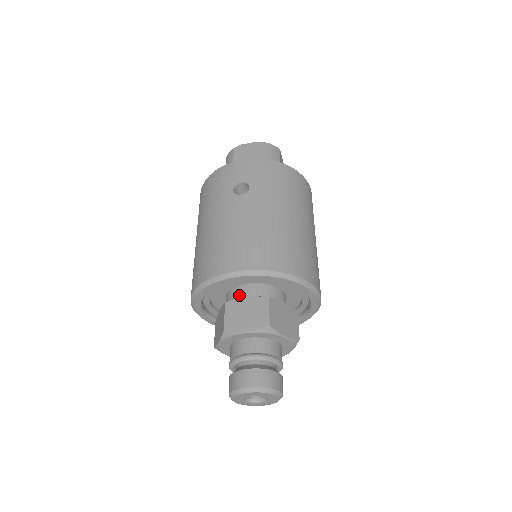
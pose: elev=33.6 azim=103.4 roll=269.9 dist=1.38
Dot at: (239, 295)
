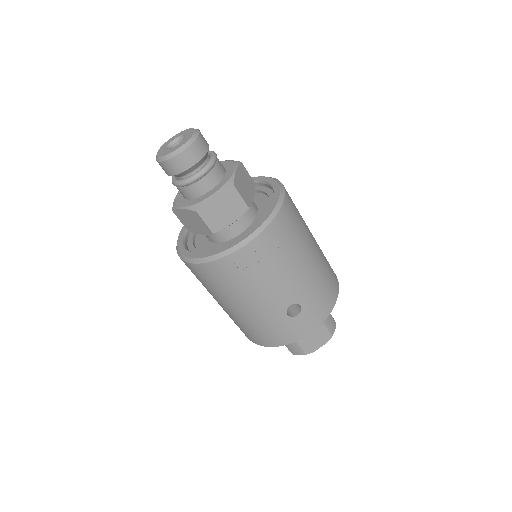
Dot at: occluded
